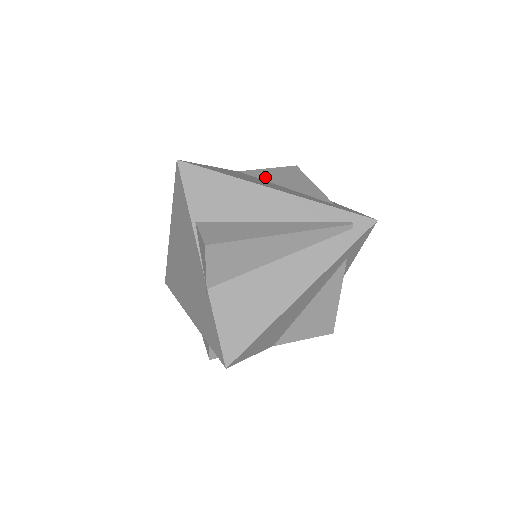
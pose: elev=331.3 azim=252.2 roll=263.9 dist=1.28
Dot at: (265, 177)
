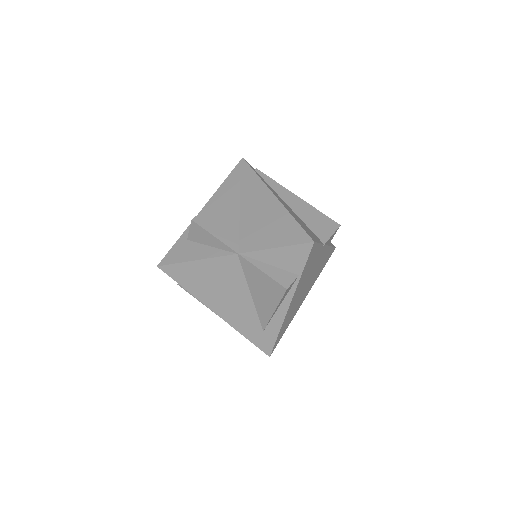
Dot at: (249, 277)
